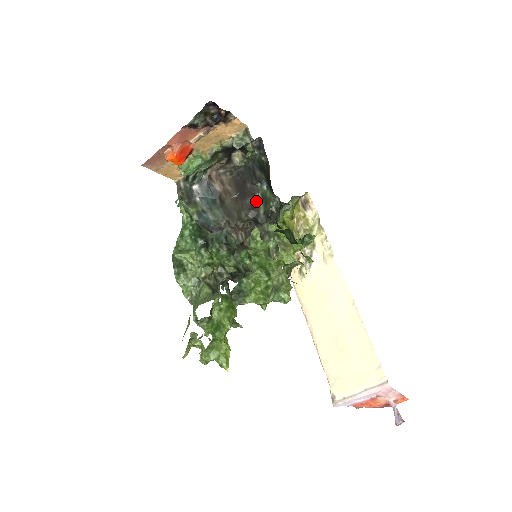
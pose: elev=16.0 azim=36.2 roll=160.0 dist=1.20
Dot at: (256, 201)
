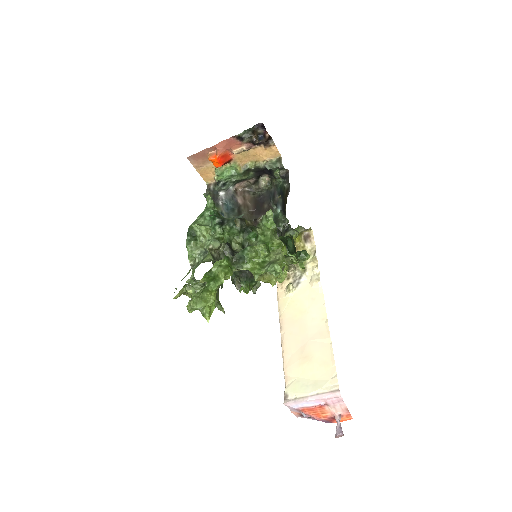
Dot at: occluded
